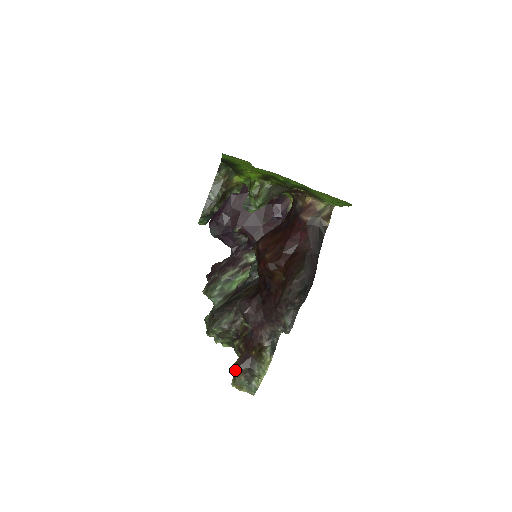
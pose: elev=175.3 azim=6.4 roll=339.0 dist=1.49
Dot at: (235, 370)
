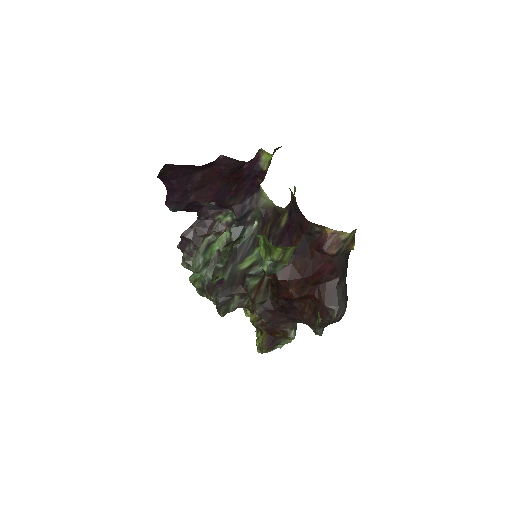
Dot at: (264, 351)
